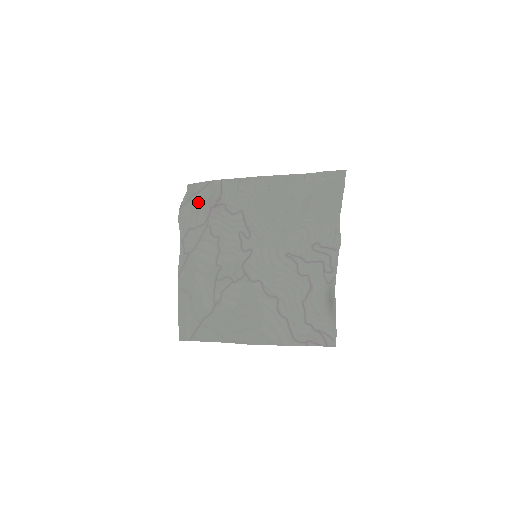
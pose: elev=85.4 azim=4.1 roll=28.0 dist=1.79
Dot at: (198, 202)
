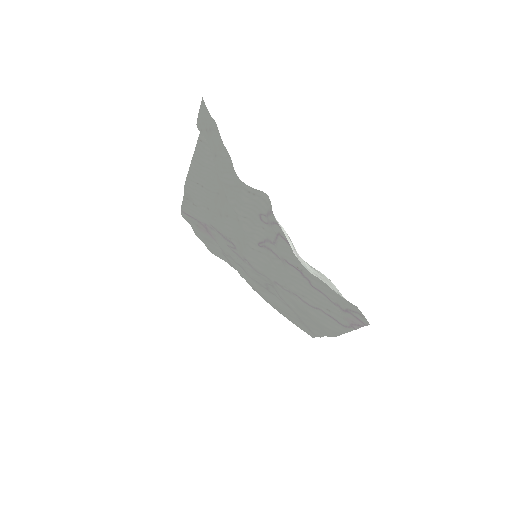
Dot at: (199, 235)
